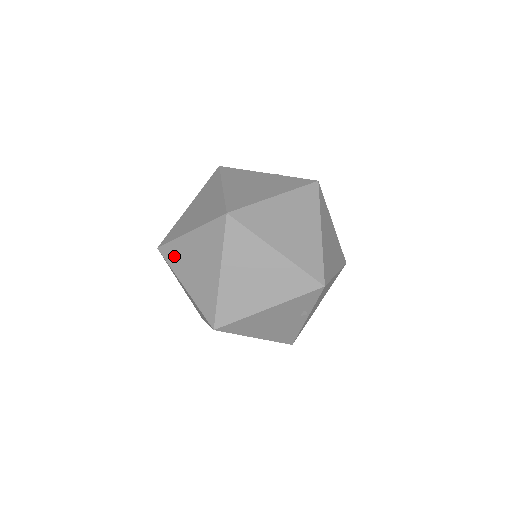
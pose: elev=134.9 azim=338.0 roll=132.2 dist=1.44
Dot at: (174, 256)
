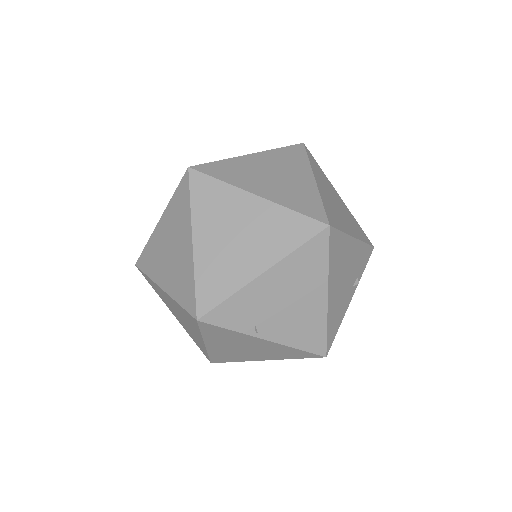
Dot at: (228, 171)
